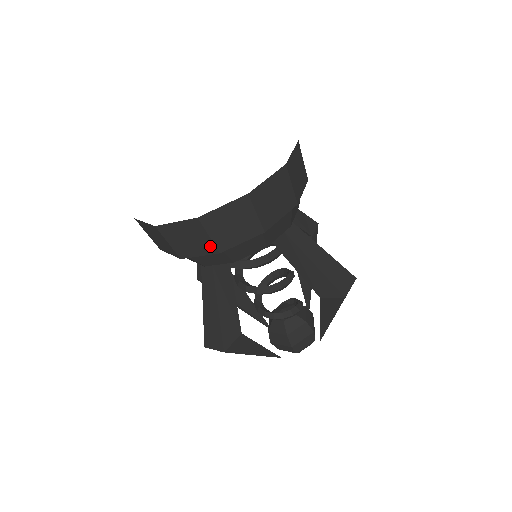
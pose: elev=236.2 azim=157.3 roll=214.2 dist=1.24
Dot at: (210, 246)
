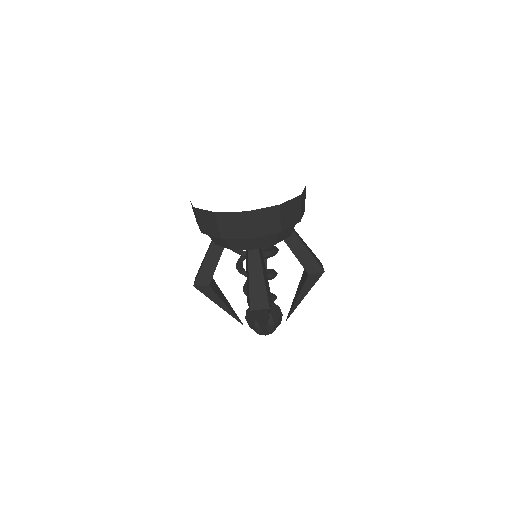
Dot at: (277, 227)
